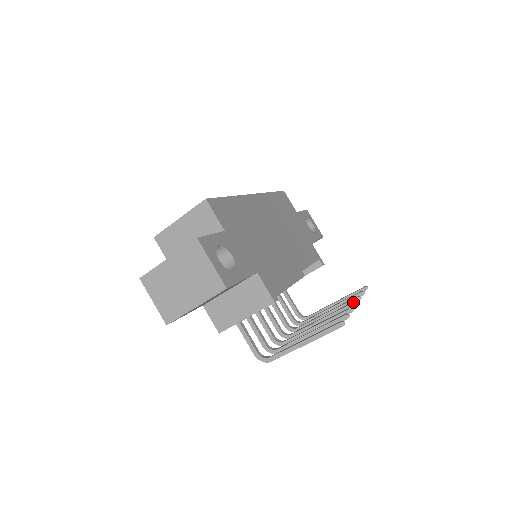
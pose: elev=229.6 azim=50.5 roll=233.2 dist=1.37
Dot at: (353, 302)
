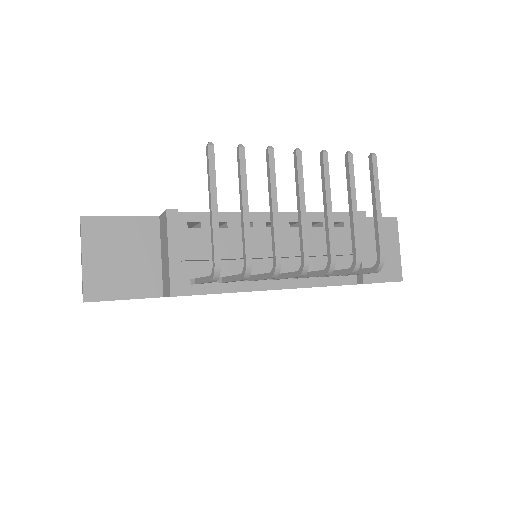
Dot at: occluded
